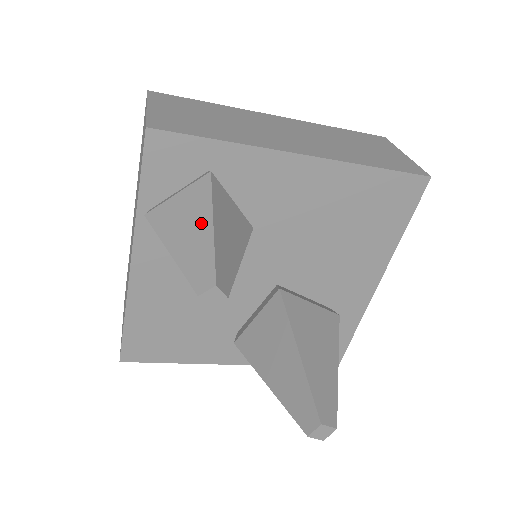
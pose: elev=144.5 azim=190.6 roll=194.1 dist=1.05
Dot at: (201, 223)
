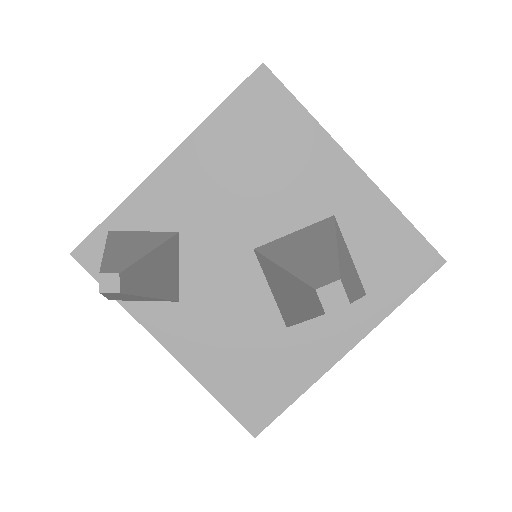
Dot at: occluded
